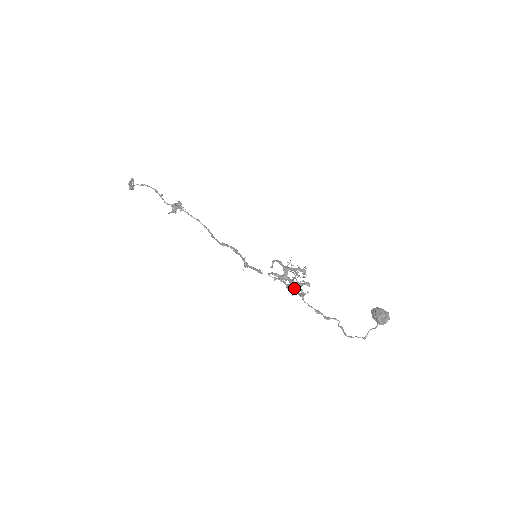
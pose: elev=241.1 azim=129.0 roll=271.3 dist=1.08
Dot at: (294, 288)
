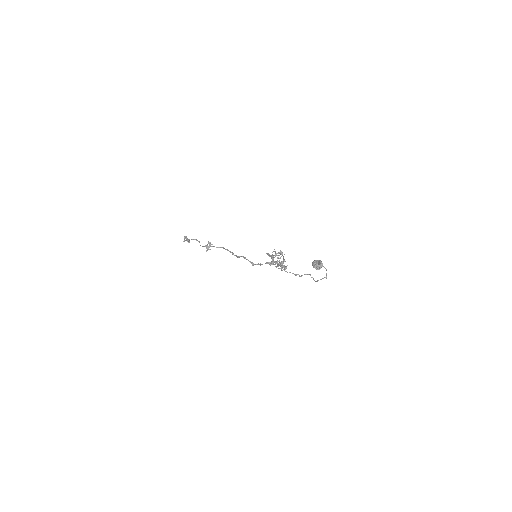
Dot at: occluded
